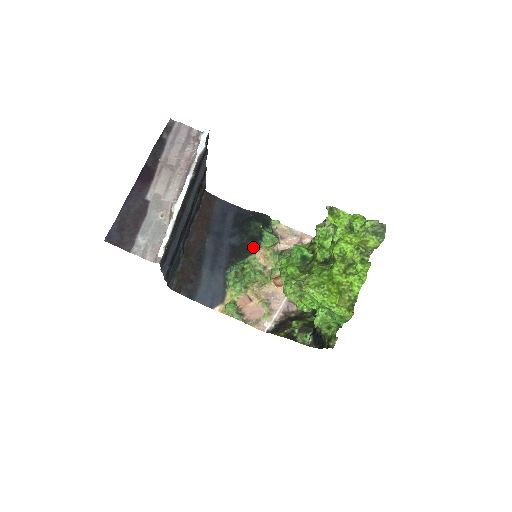
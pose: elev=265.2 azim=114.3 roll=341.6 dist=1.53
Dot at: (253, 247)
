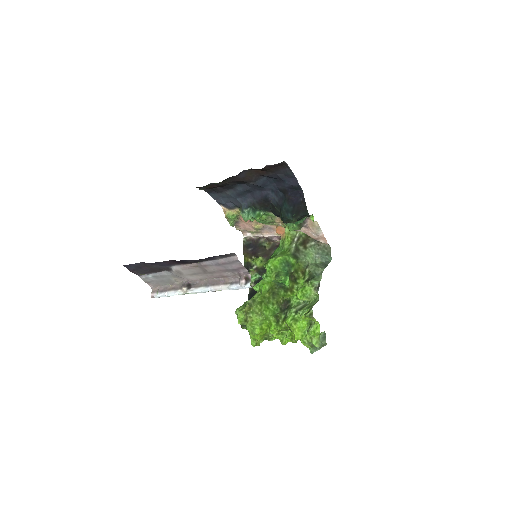
Dot at: (278, 216)
